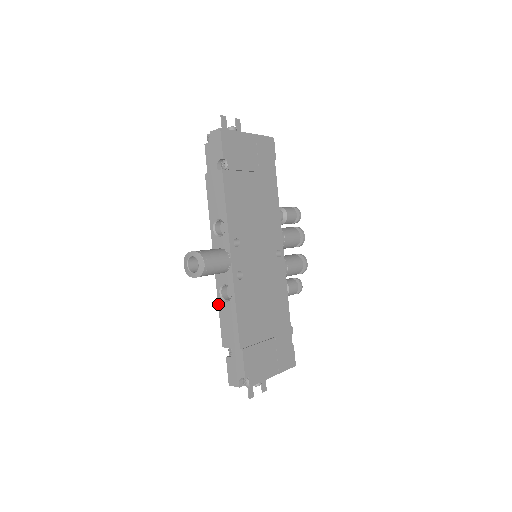
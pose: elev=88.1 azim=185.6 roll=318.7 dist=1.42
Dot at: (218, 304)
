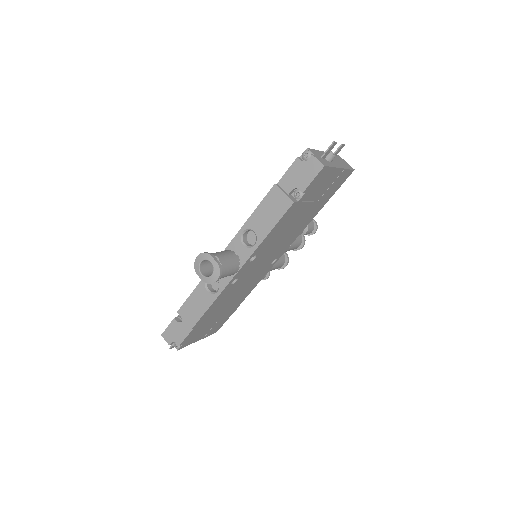
Dot at: (198, 284)
